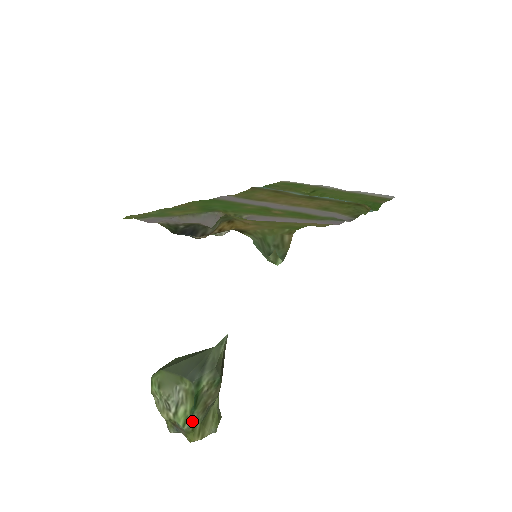
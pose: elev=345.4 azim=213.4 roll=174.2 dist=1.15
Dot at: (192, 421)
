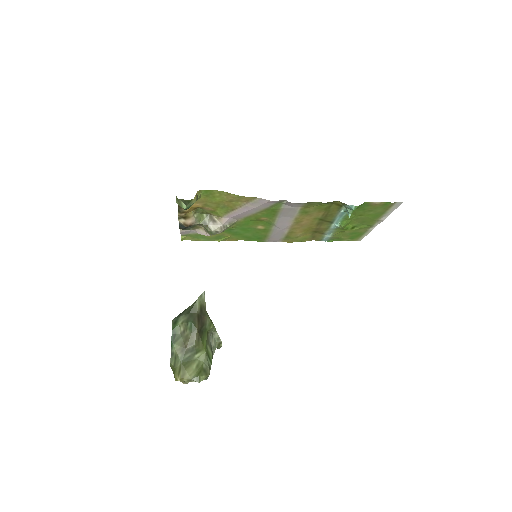
Dot at: (173, 356)
